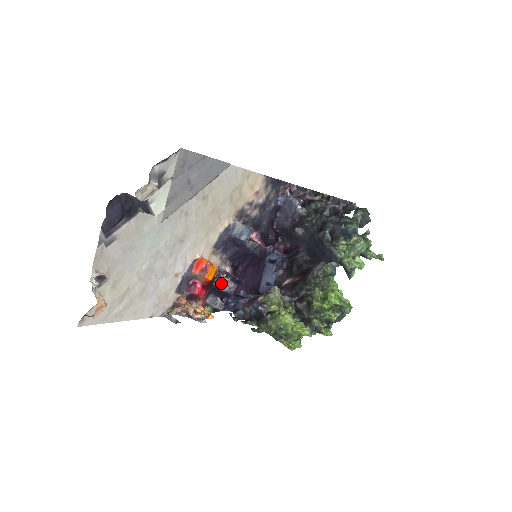
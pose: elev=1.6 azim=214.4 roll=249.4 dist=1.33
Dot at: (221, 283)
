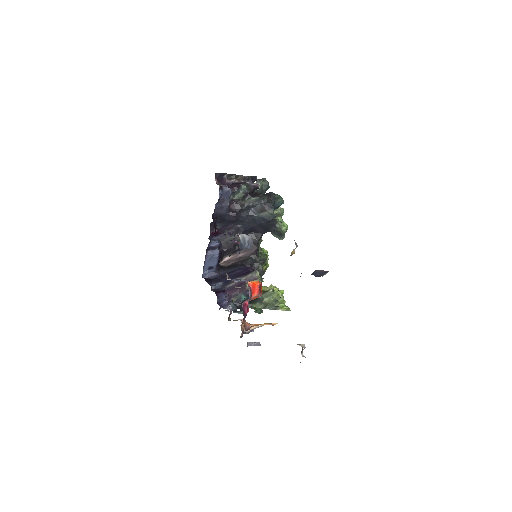
Dot at: occluded
